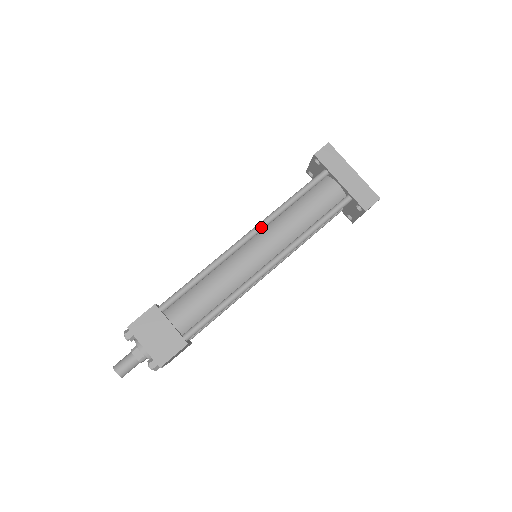
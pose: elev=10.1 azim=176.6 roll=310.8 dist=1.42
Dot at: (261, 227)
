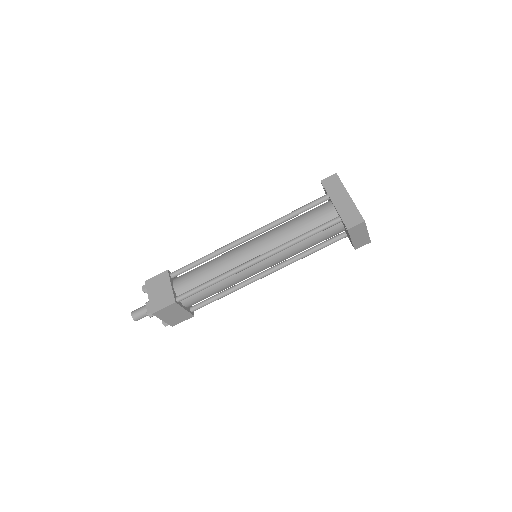
Dot at: (260, 230)
